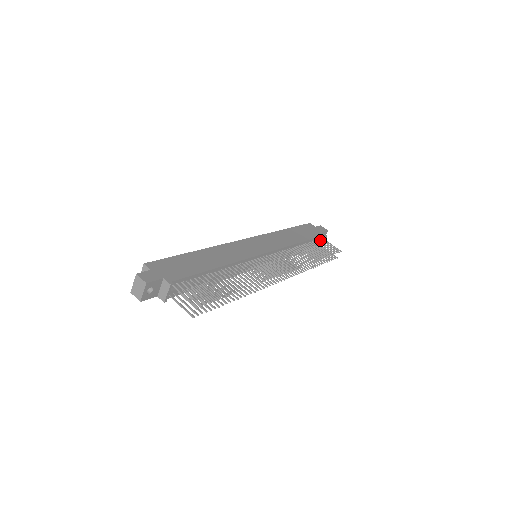
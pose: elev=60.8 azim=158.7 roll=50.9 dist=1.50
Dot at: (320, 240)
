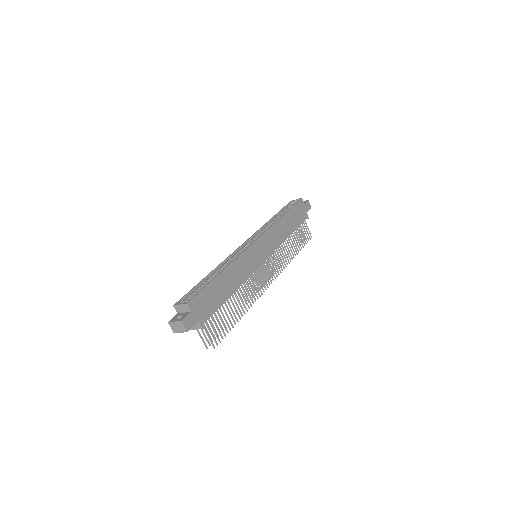
Dot at: (302, 223)
